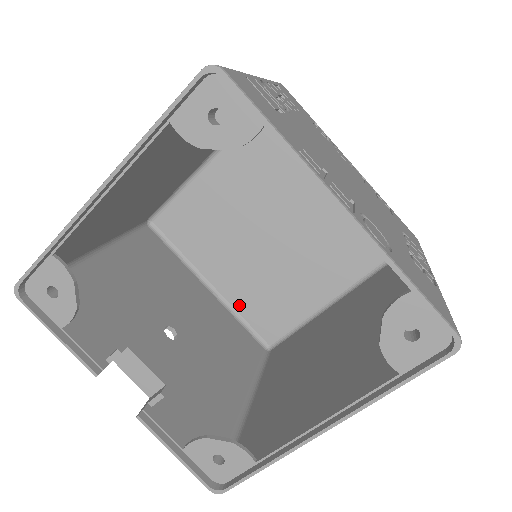
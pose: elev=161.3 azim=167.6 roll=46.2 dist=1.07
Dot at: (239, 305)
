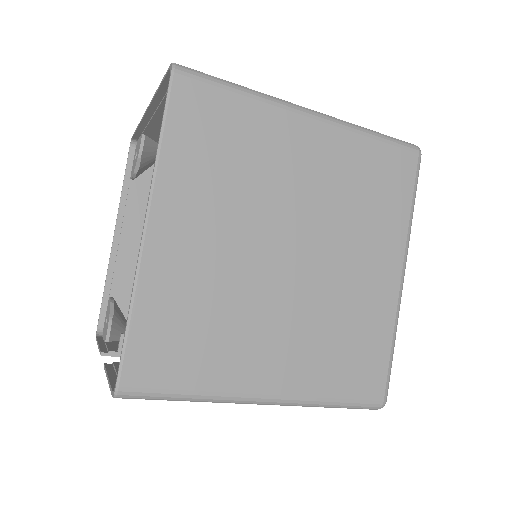
Dot at: occluded
